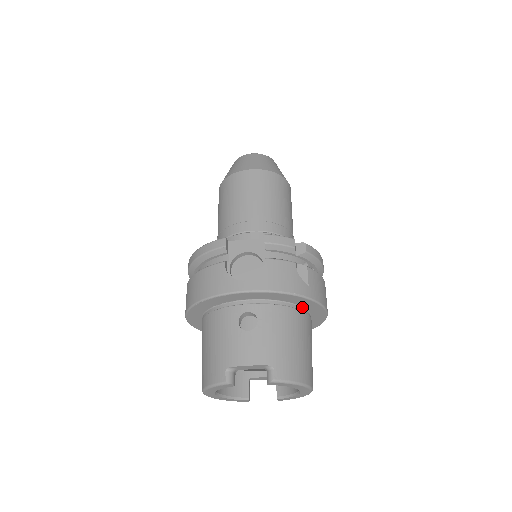
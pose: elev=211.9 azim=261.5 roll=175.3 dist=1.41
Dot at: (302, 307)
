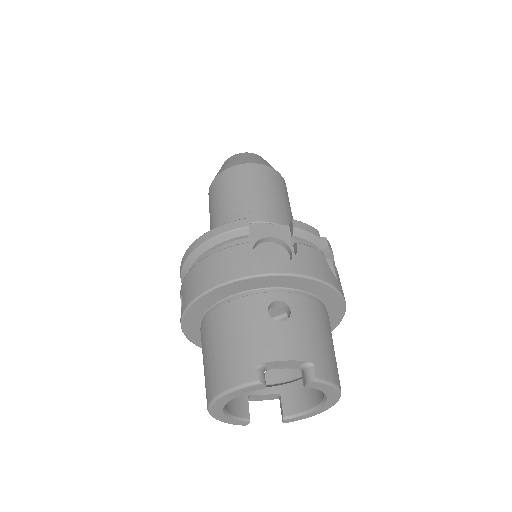
Dot at: (325, 306)
